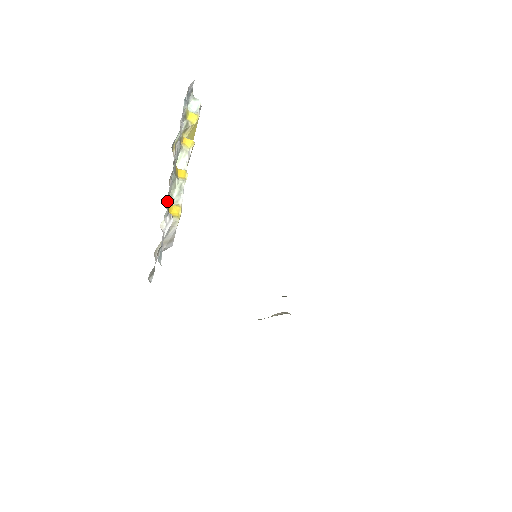
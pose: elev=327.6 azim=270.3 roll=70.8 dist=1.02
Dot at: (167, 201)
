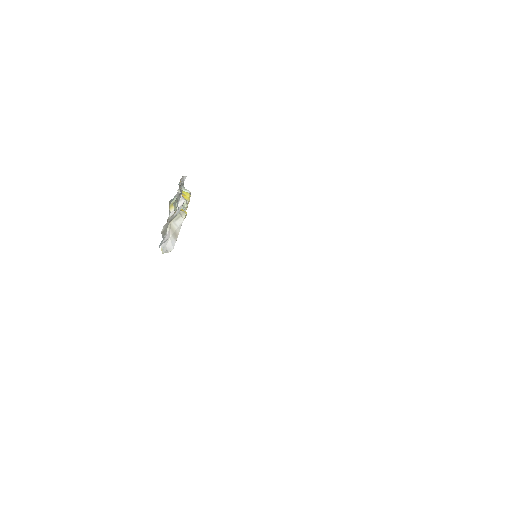
Dot at: (177, 196)
